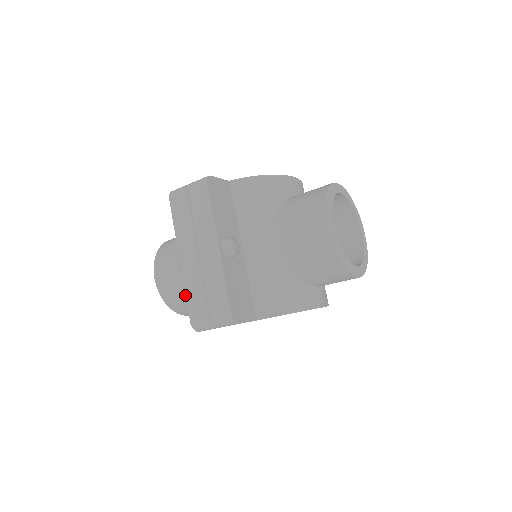
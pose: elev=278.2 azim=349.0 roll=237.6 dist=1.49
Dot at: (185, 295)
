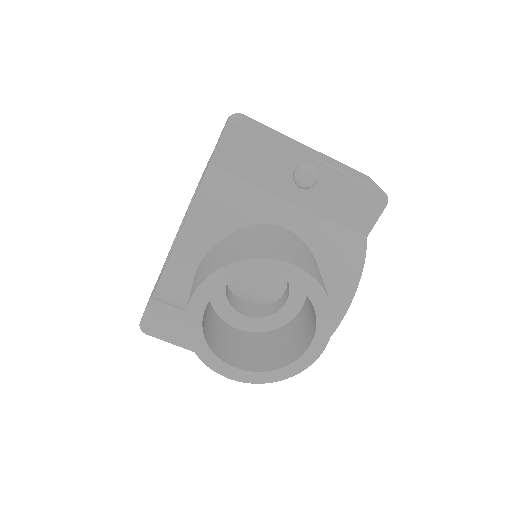
Dot at: occluded
